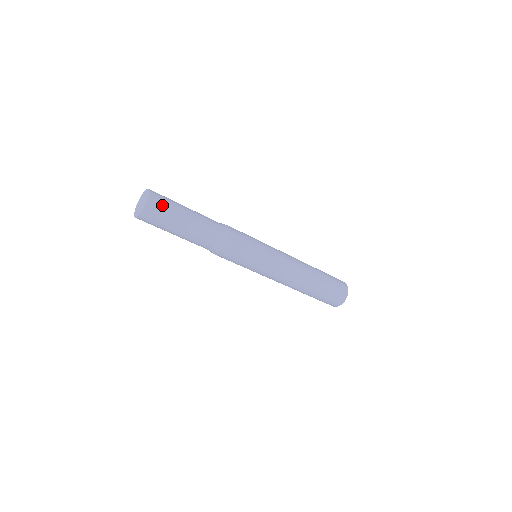
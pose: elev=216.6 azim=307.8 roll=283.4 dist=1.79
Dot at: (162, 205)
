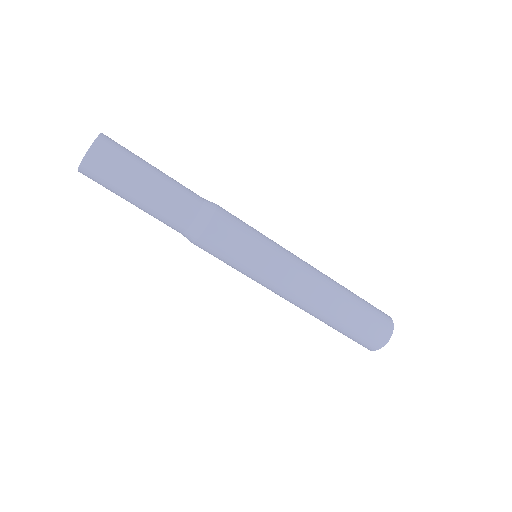
Dot at: occluded
